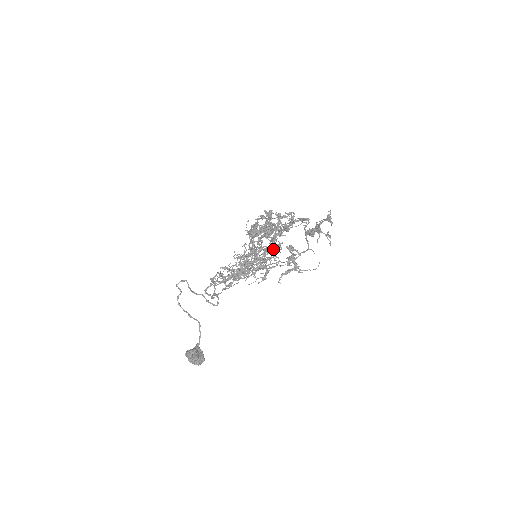
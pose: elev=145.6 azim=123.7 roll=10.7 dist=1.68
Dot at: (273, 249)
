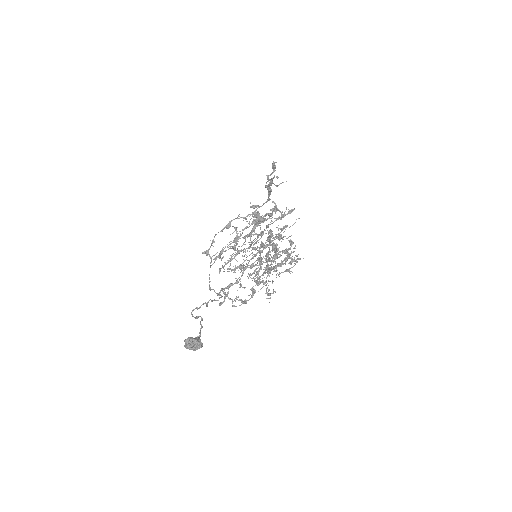
Dot at: (259, 234)
